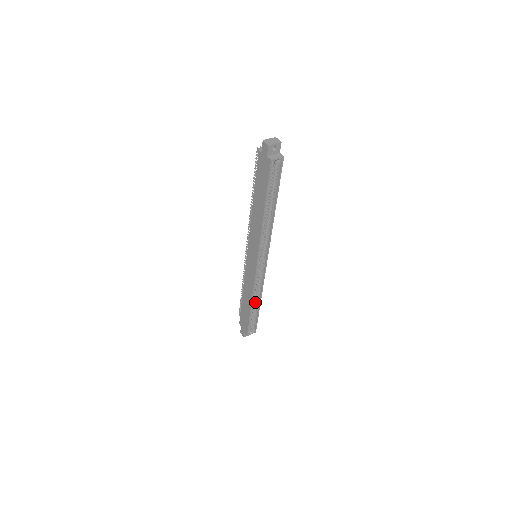
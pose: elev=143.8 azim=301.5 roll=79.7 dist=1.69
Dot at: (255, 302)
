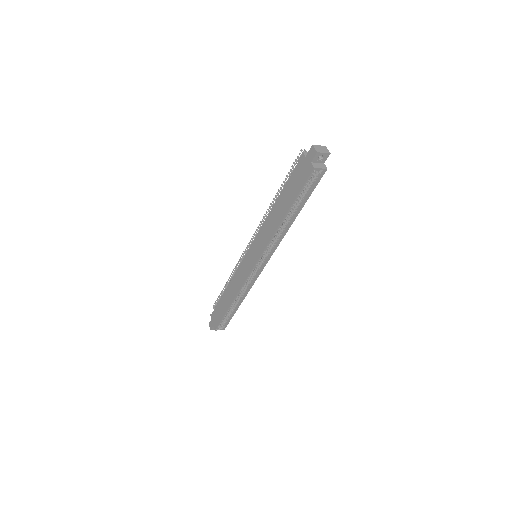
Dot at: (236, 300)
